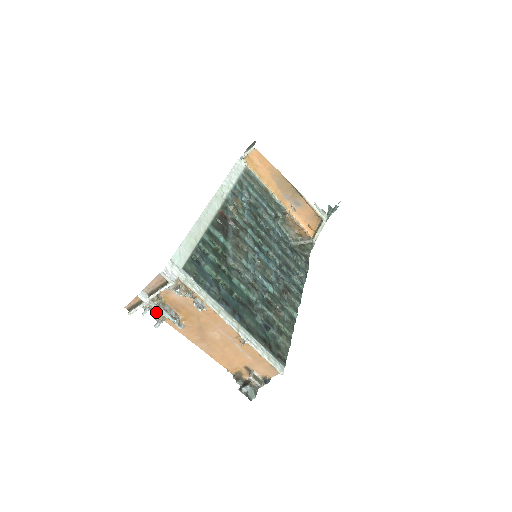
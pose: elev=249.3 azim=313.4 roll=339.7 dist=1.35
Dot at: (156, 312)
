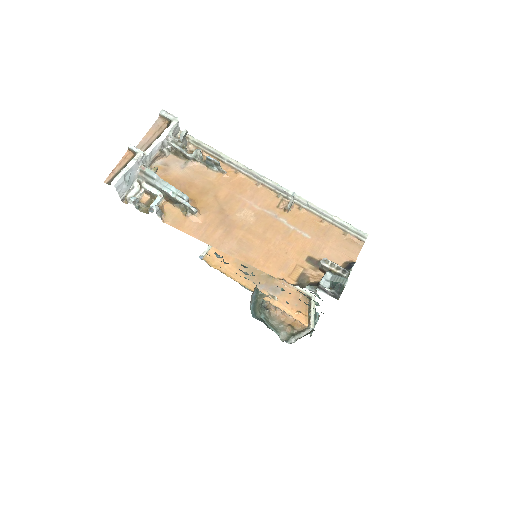
Dot at: (149, 208)
